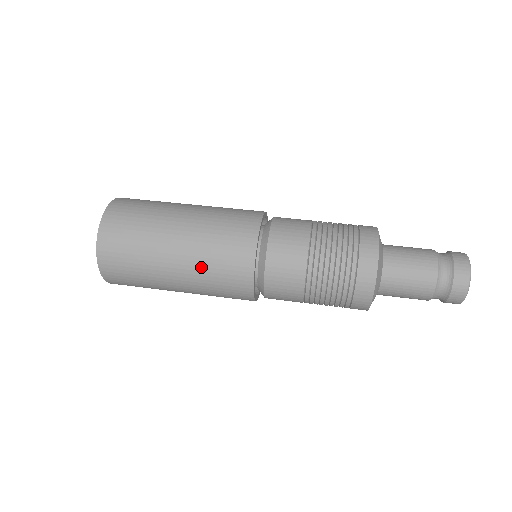
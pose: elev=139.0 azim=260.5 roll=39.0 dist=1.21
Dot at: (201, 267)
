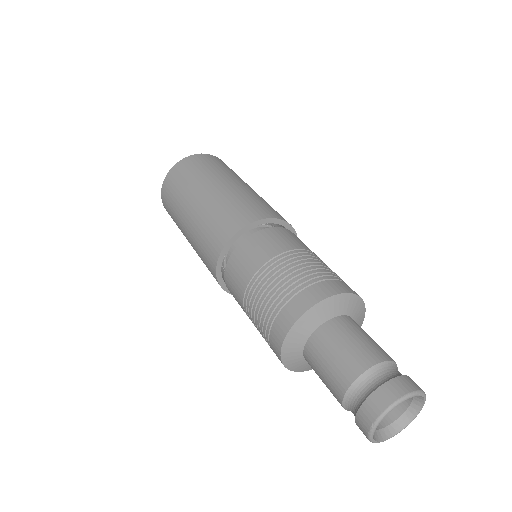
Dot at: (211, 209)
